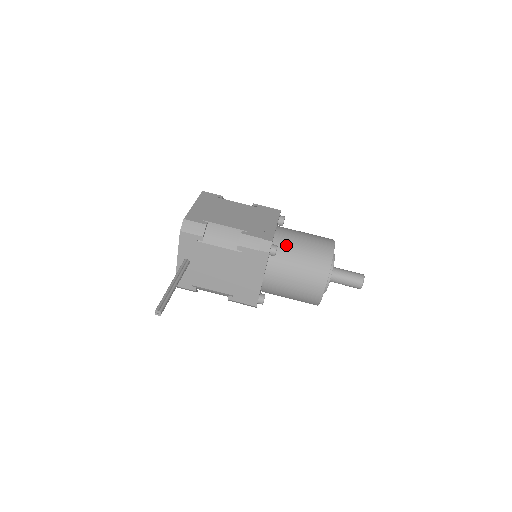
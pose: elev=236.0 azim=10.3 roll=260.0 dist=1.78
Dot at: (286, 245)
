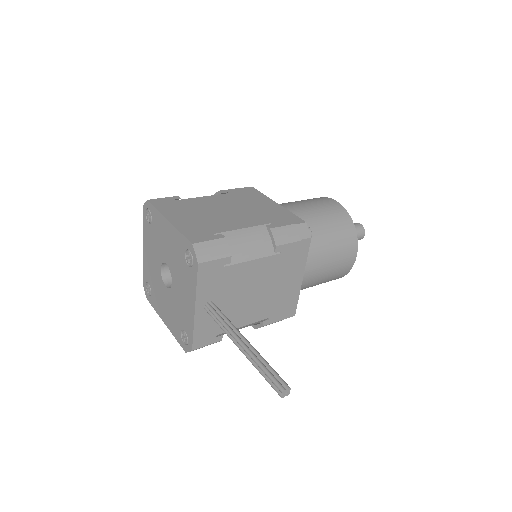
Dot at: occluded
